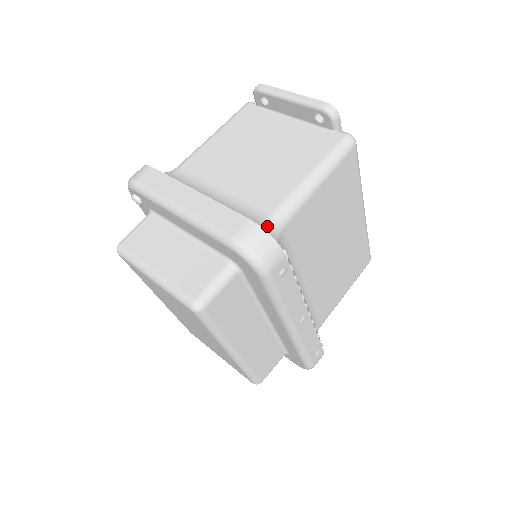
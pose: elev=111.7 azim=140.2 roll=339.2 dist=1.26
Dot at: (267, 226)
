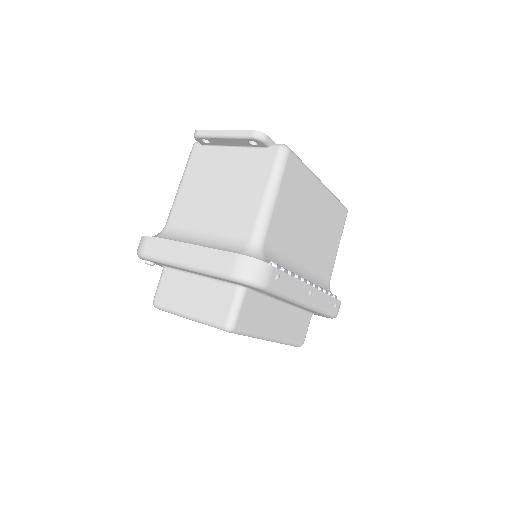
Dot at: (251, 250)
